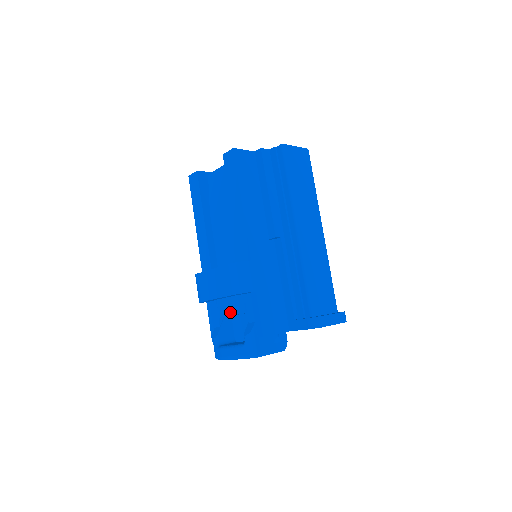
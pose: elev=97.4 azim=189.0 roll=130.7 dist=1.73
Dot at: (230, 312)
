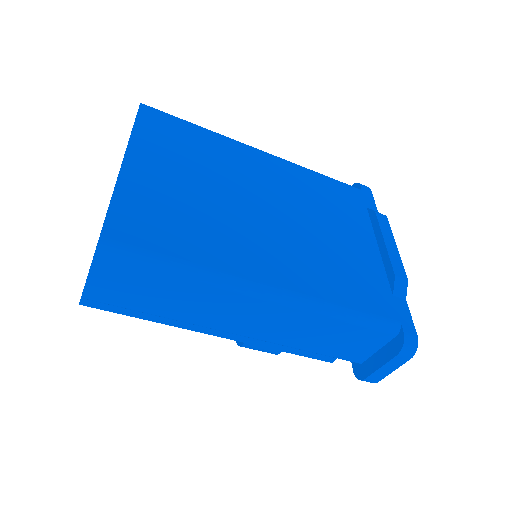
Dot at: occluded
